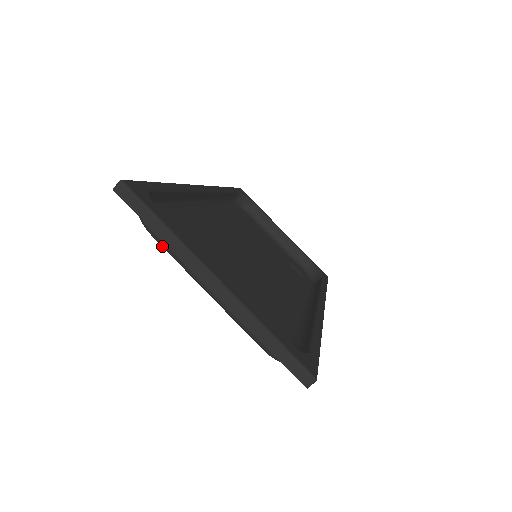
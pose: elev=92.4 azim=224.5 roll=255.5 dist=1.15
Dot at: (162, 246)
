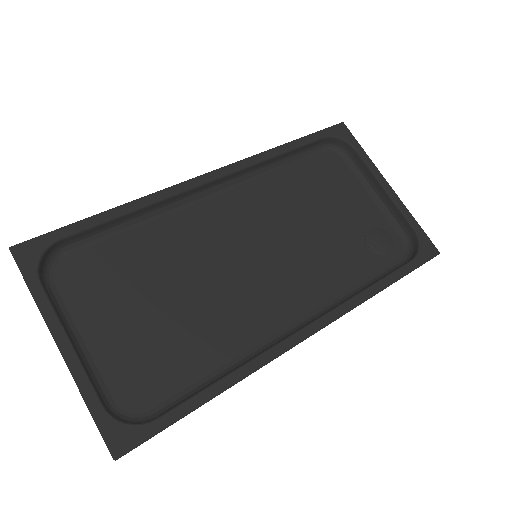
Dot at: (55, 297)
